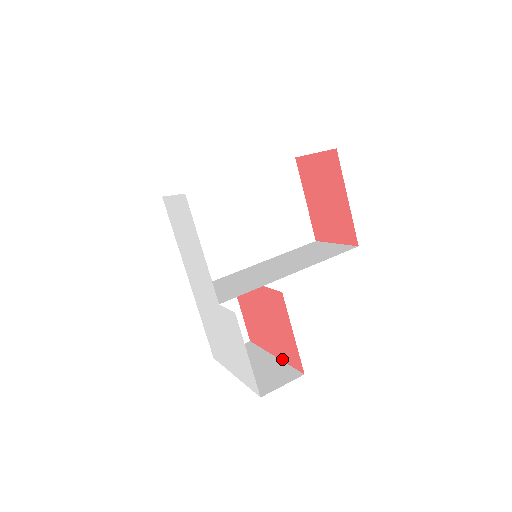
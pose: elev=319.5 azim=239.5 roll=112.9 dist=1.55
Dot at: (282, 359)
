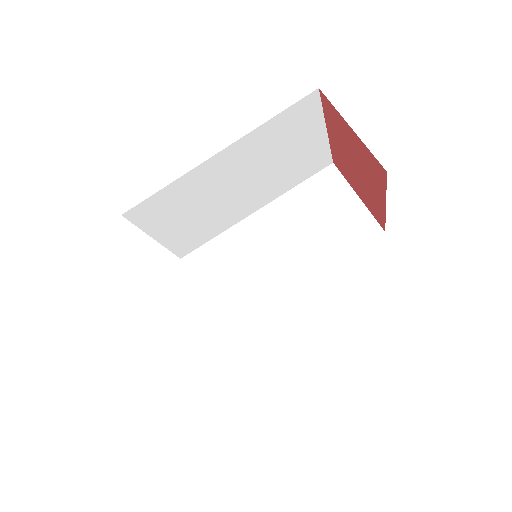
Dot at: (282, 319)
